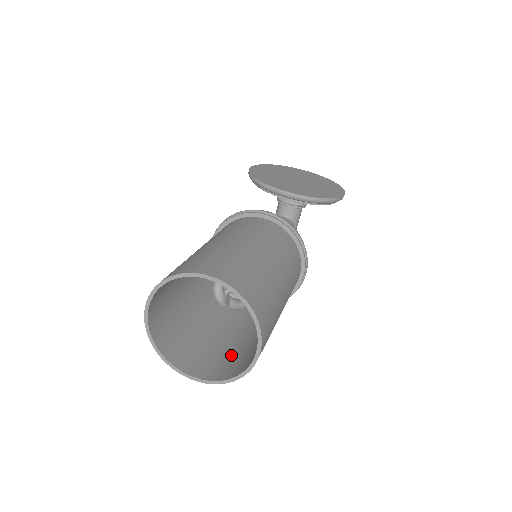
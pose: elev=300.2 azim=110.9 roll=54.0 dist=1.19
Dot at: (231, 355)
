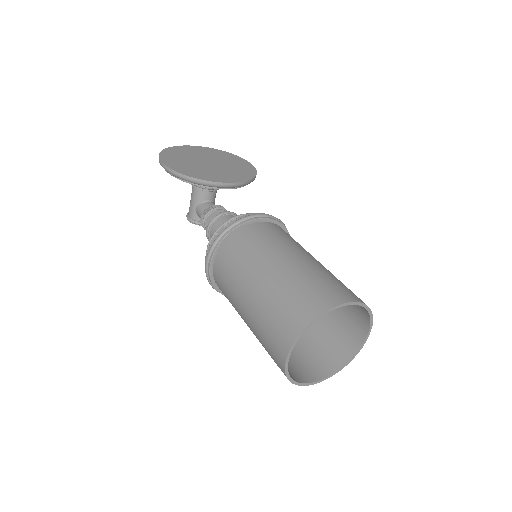
Dot at: (312, 347)
